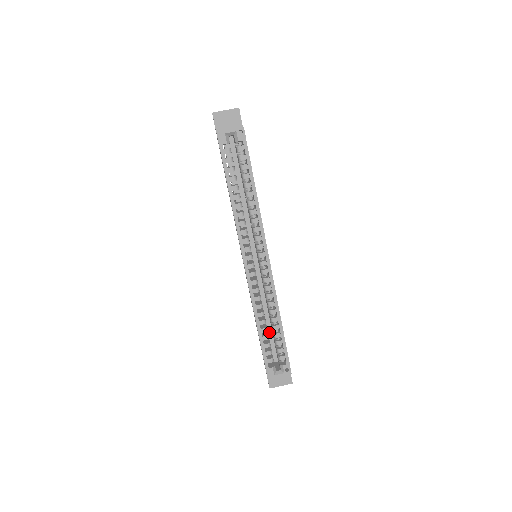
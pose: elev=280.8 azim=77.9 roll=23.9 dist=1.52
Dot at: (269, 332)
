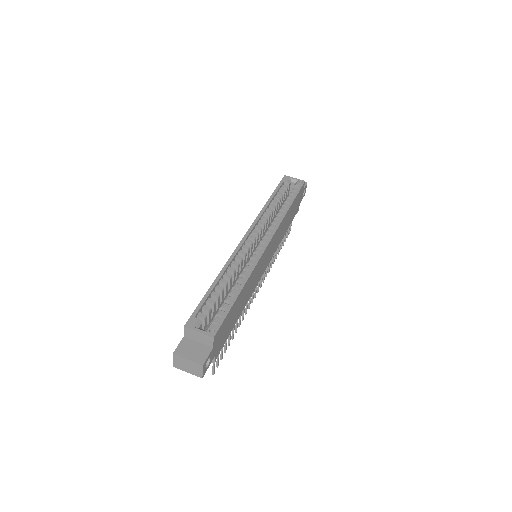
Dot at: occluded
